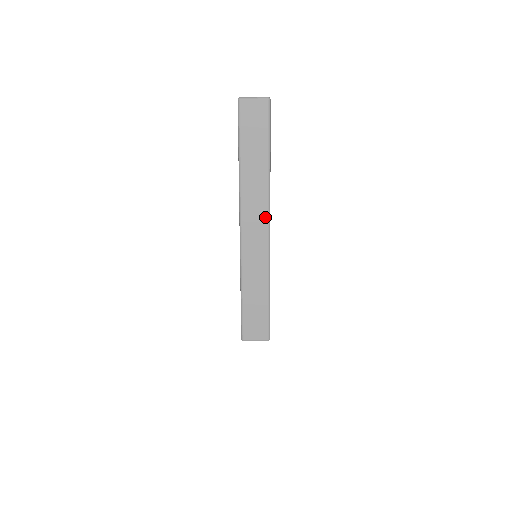
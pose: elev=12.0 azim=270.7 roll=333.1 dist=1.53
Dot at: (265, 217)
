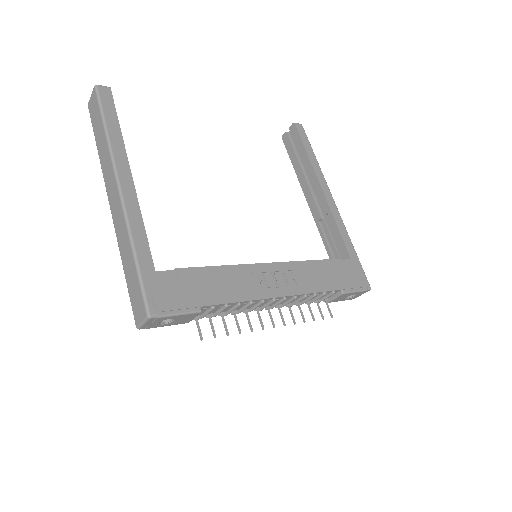
Dot at: (115, 181)
